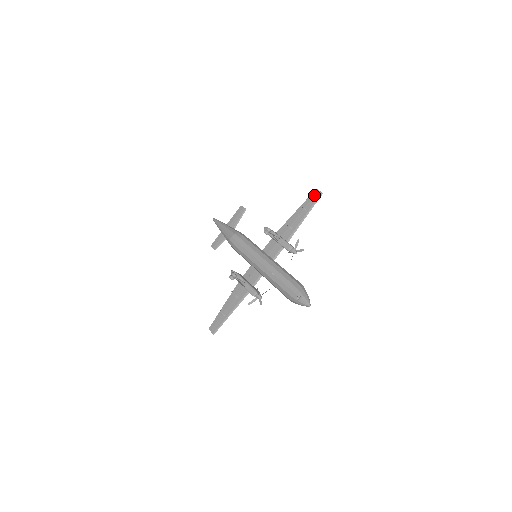
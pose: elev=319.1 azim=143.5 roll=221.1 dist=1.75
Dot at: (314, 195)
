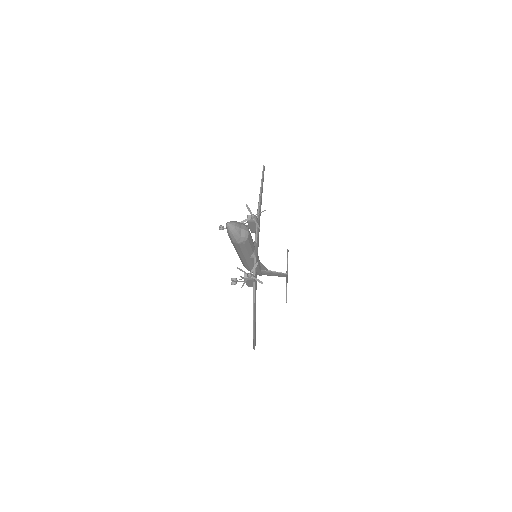
Dot at: occluded
